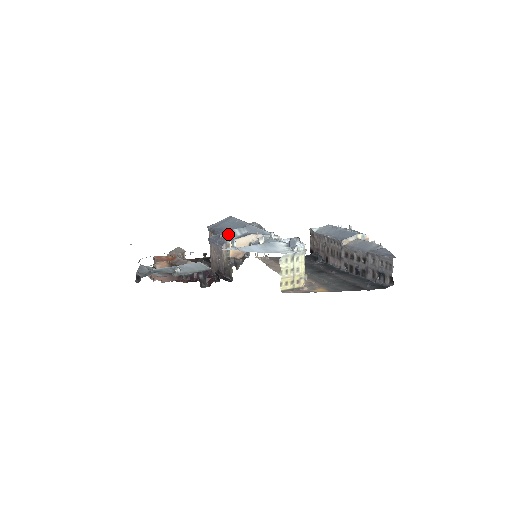
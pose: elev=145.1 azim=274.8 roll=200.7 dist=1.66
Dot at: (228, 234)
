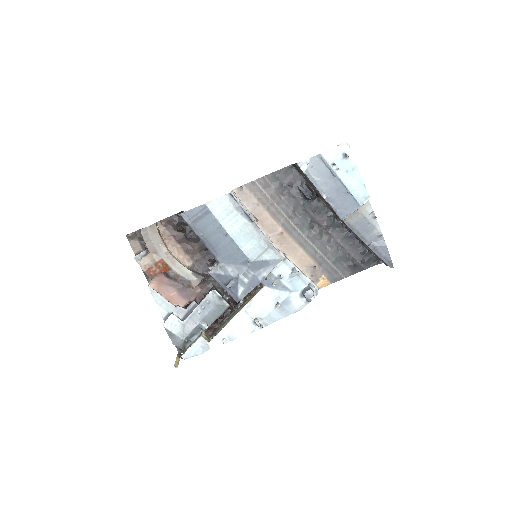
Dot at: (236, 286)
